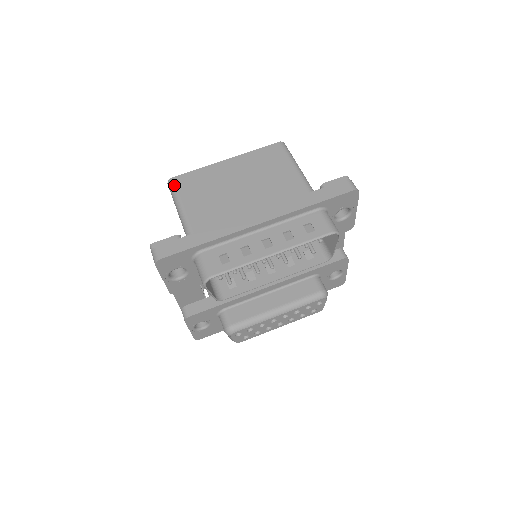
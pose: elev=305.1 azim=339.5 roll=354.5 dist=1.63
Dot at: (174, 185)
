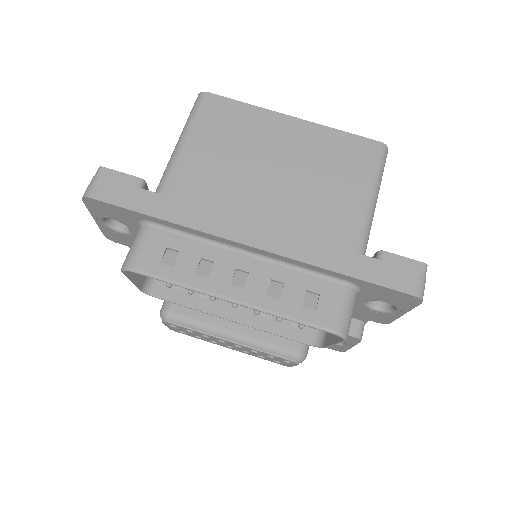
Dot at: (200, 104)
